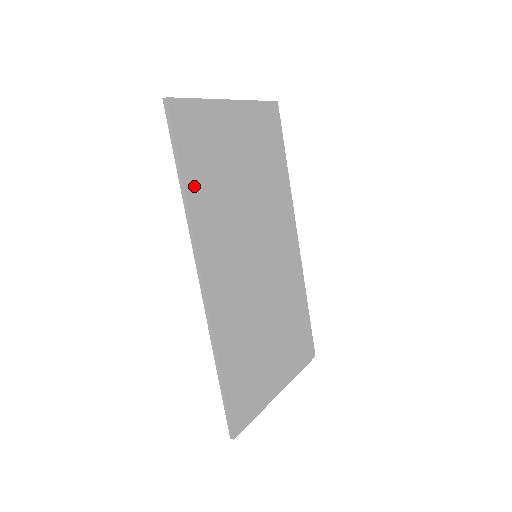
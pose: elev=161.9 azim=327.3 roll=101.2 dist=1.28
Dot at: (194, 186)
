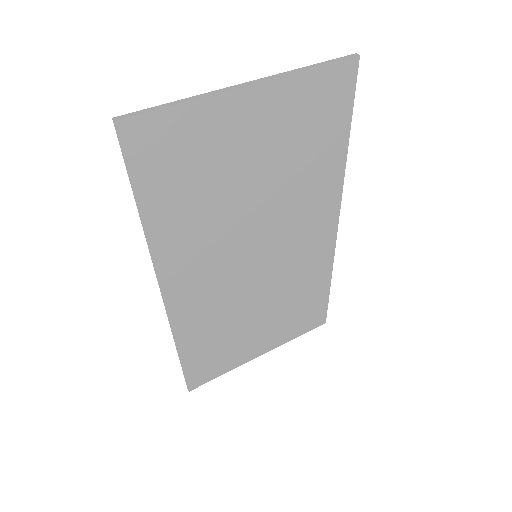
Dot at: (159, 213)
